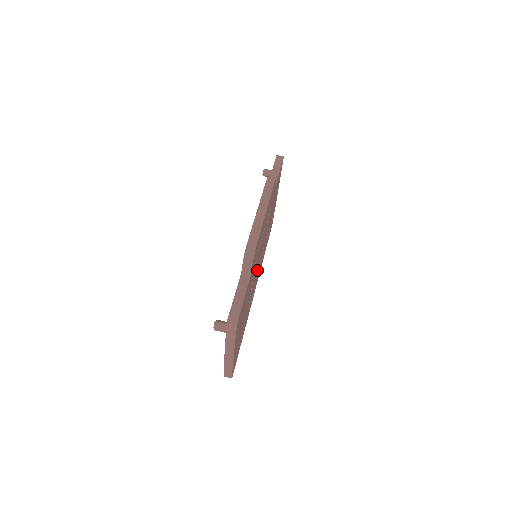
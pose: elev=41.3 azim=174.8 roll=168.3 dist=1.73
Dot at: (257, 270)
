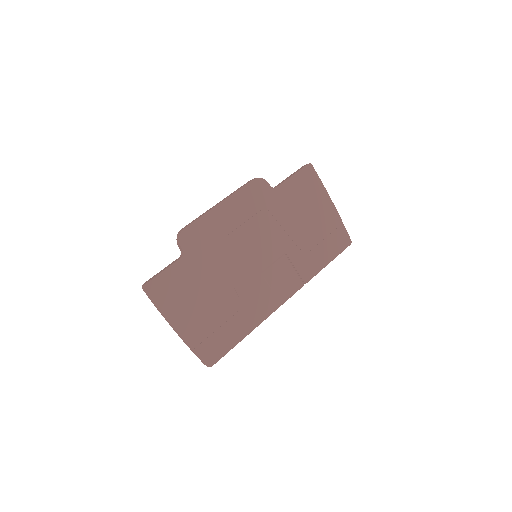
Dot at: (261, 270)
